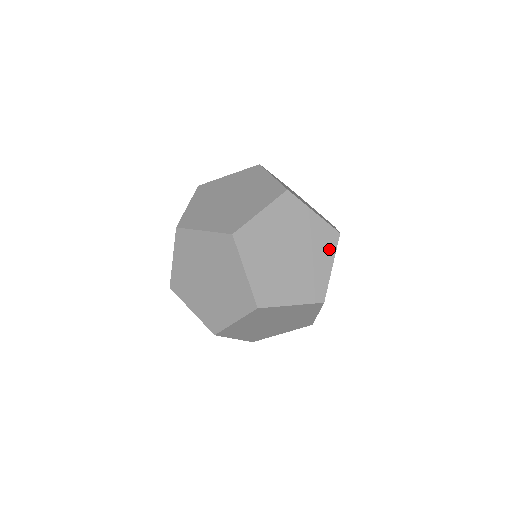
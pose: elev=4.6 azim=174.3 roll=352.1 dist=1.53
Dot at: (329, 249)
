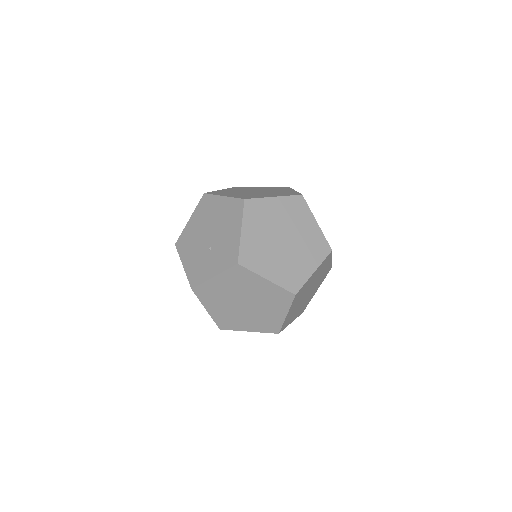
Dot at: (323, 279)
